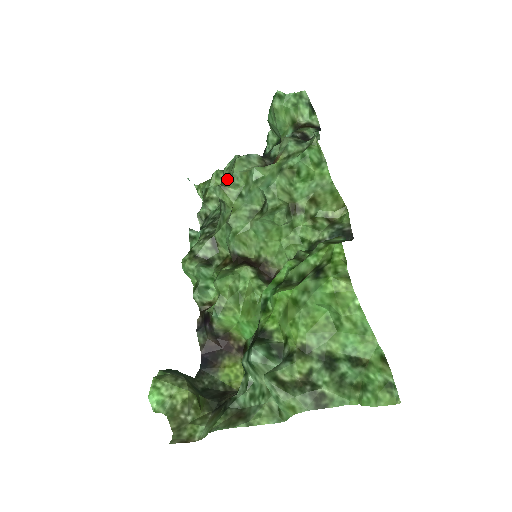
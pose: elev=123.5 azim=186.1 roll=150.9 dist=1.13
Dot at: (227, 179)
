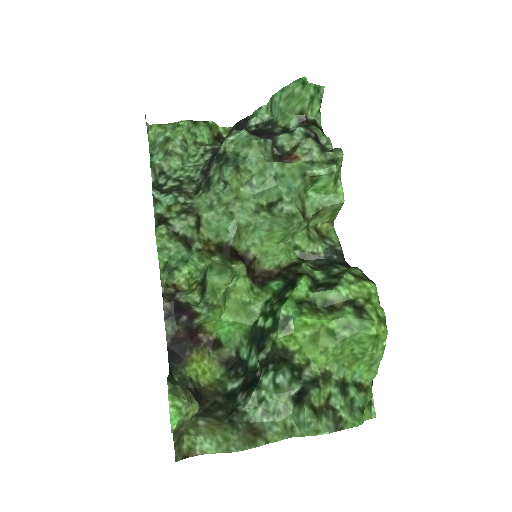
Dot at: (233, 156)
